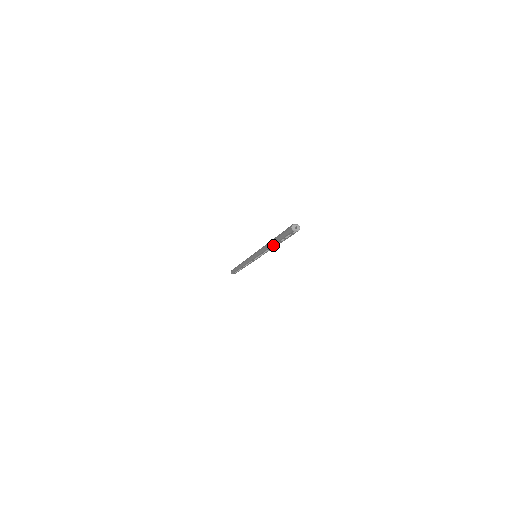
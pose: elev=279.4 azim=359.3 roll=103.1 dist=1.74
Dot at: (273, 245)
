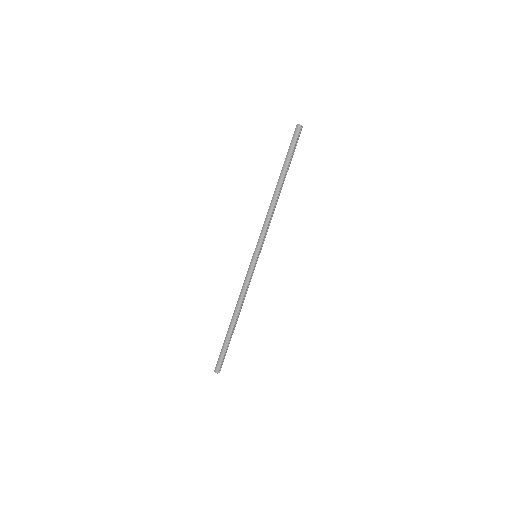
Dot at: (281, 187)
